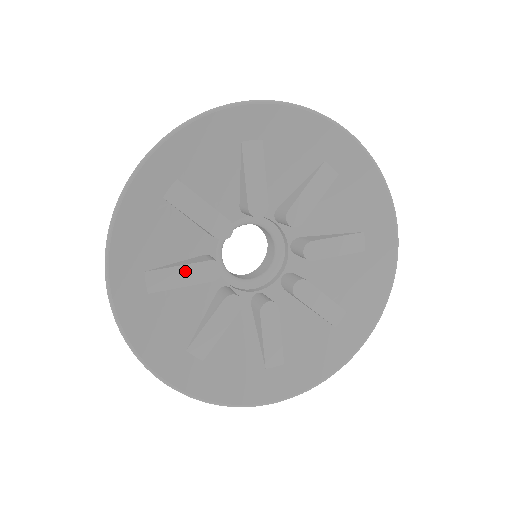
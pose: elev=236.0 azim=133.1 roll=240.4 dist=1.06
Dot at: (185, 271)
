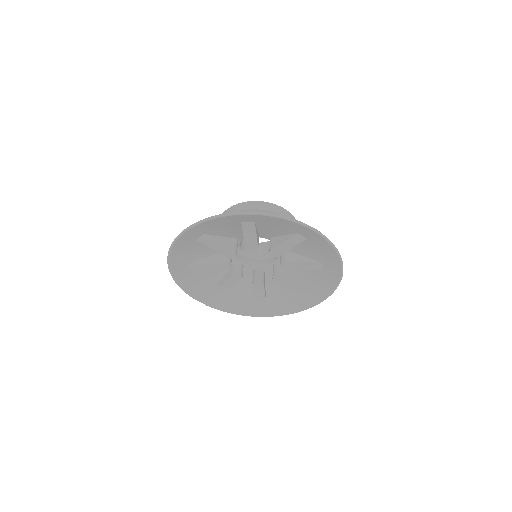
Dot at: (226, 284)
